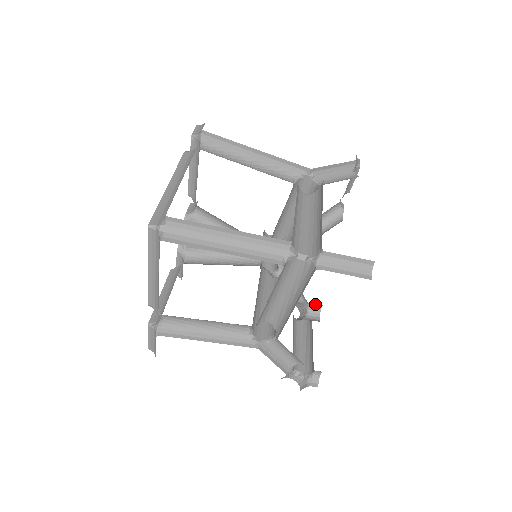
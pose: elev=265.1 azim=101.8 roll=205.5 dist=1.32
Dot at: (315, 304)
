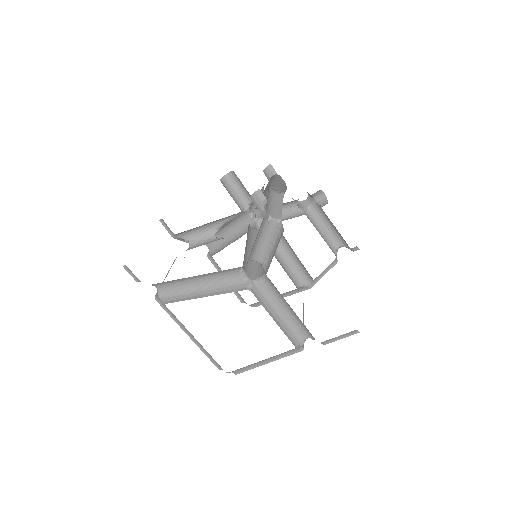
Dot at: occluded
